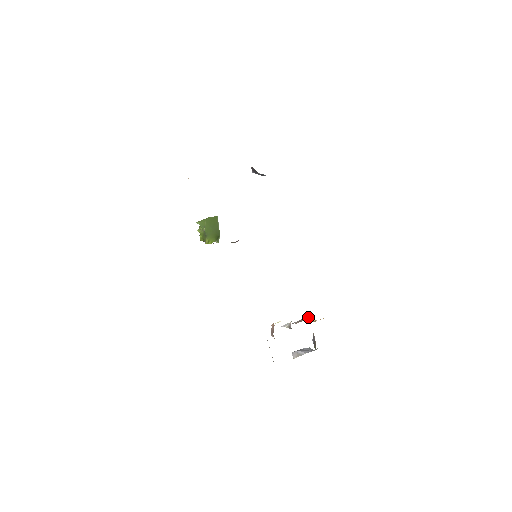
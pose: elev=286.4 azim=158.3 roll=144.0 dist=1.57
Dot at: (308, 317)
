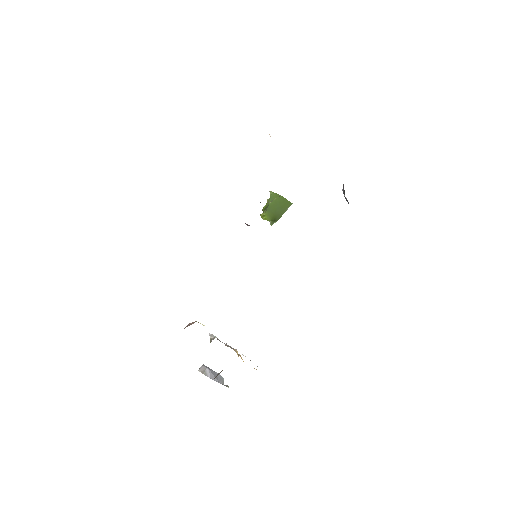
Dot at: occluded
